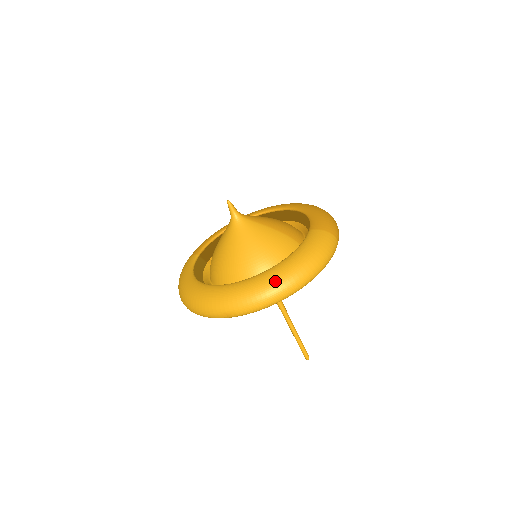
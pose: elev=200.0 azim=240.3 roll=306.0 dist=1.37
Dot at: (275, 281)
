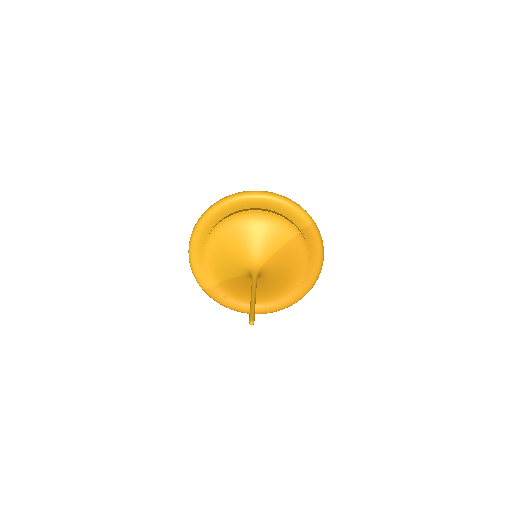
Dot at: occluded
